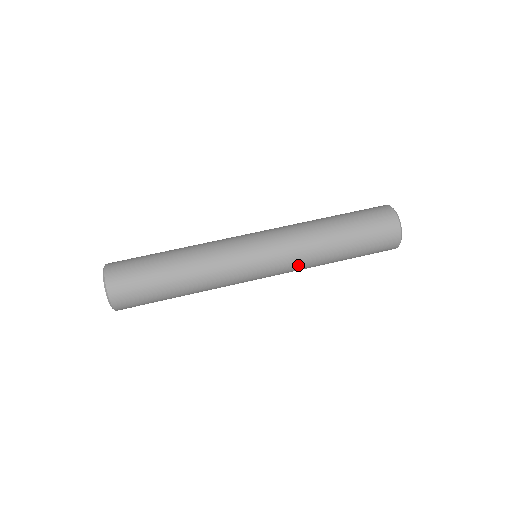
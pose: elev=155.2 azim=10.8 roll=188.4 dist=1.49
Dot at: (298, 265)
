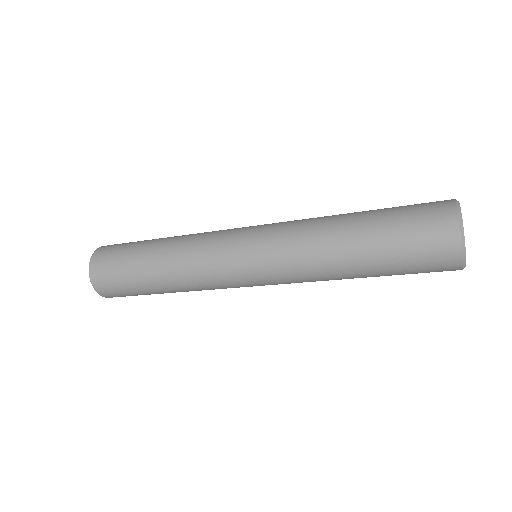
Dot at: (303, 281)
